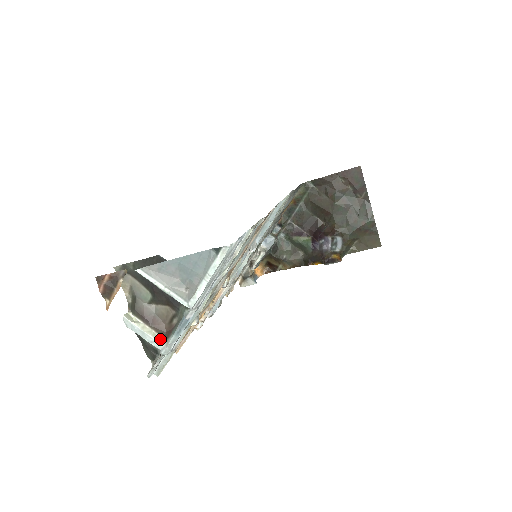
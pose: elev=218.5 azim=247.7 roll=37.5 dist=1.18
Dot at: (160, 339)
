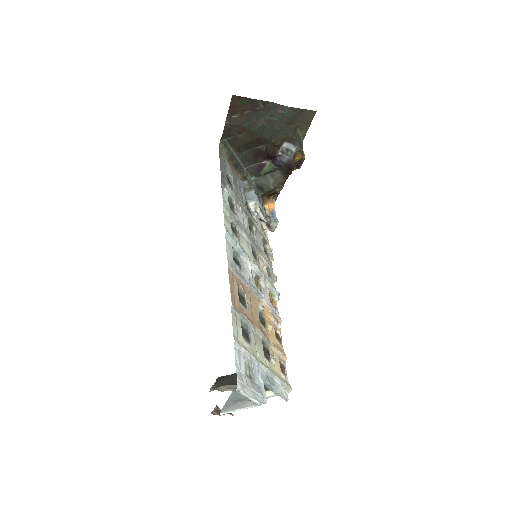
Dot at: (270, 393)
